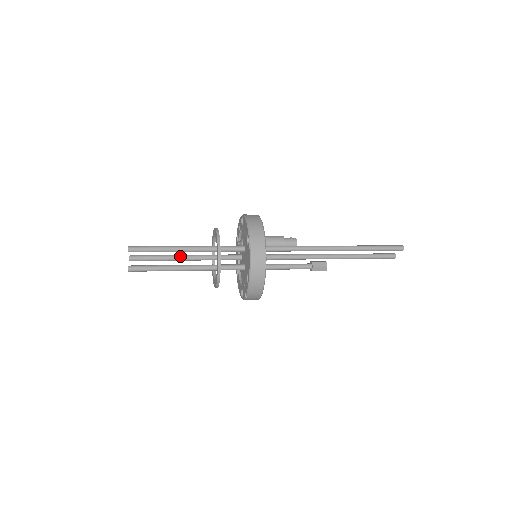
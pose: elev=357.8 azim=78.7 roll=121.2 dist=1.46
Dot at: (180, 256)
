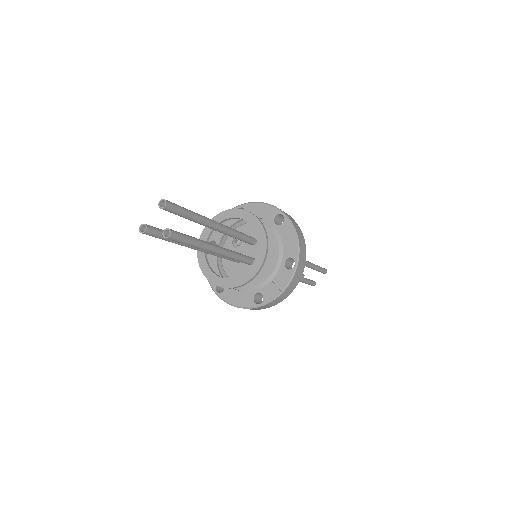
Dot at: occluded
